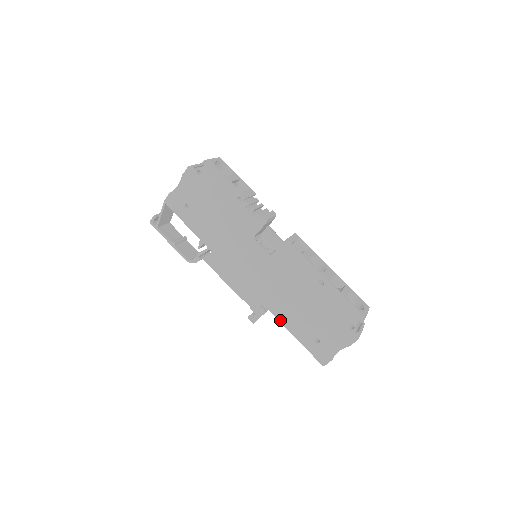
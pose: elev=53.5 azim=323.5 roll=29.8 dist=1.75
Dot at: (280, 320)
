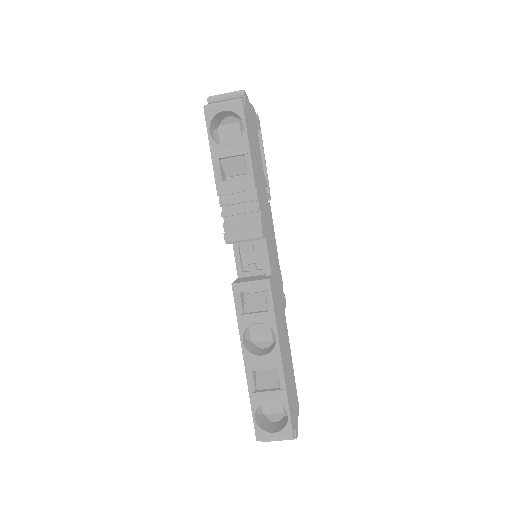
Dot at: occluded
